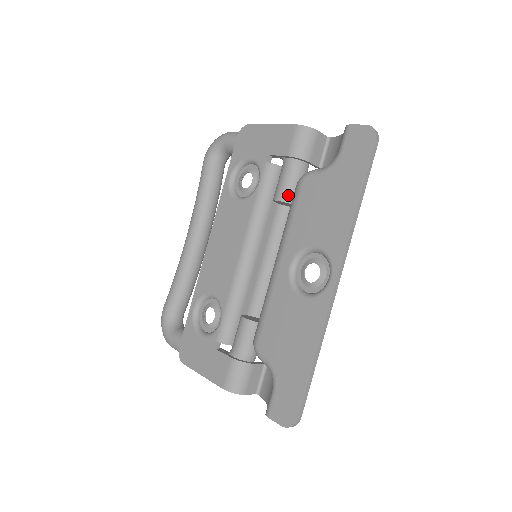
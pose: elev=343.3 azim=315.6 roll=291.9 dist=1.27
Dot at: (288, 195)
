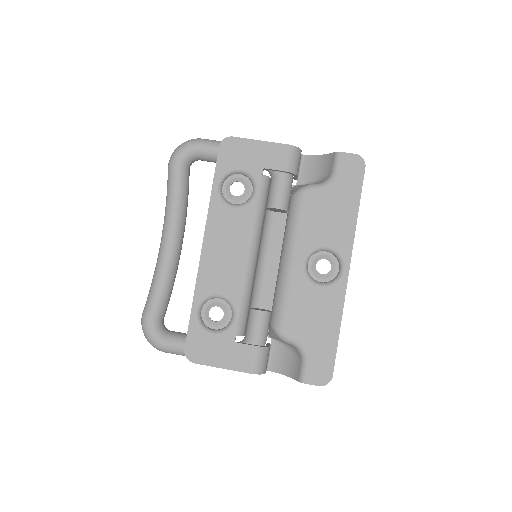
Dot at: (285, 204)
